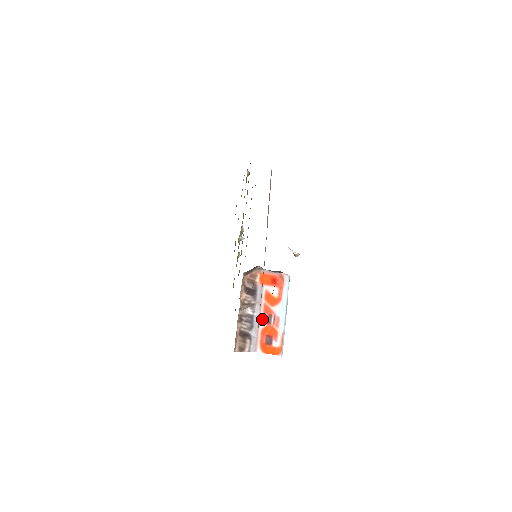
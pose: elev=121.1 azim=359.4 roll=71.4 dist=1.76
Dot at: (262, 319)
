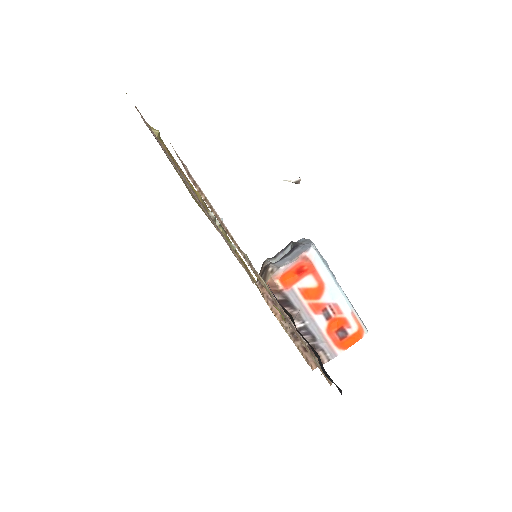
Dot at: (318, 321)
